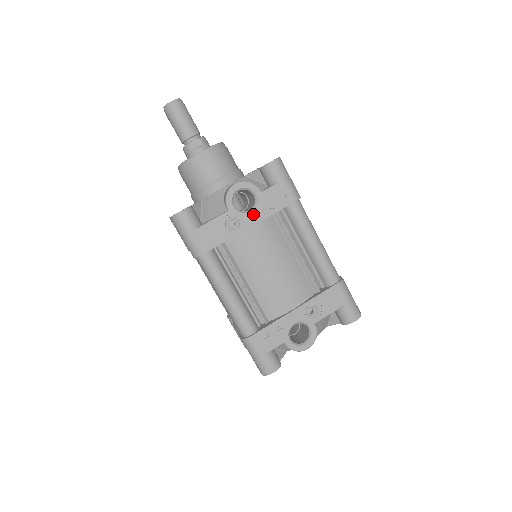
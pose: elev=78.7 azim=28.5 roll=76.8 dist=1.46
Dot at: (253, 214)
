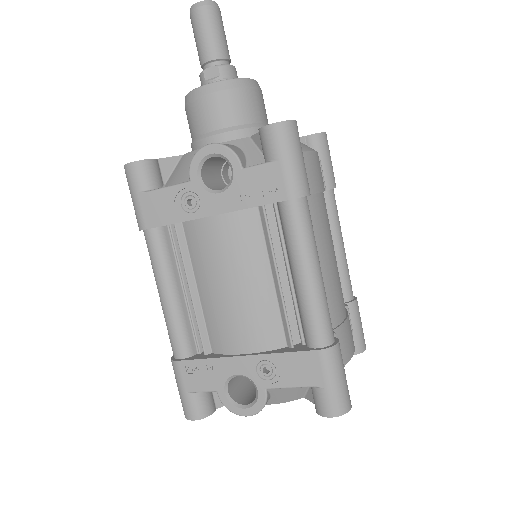
Dot at: (222, 198)
